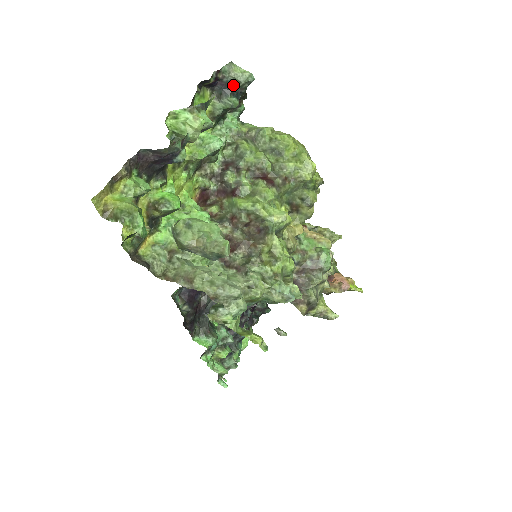
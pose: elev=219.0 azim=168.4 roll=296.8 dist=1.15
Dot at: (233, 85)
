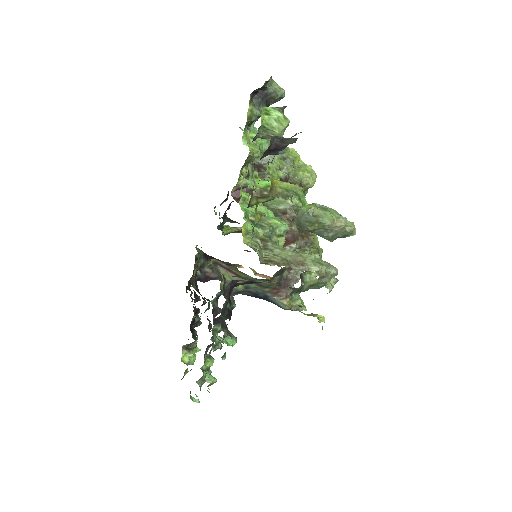
Dot at: (270, 97)
